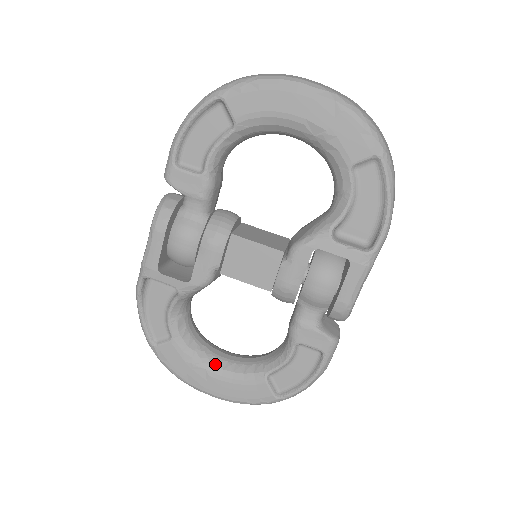
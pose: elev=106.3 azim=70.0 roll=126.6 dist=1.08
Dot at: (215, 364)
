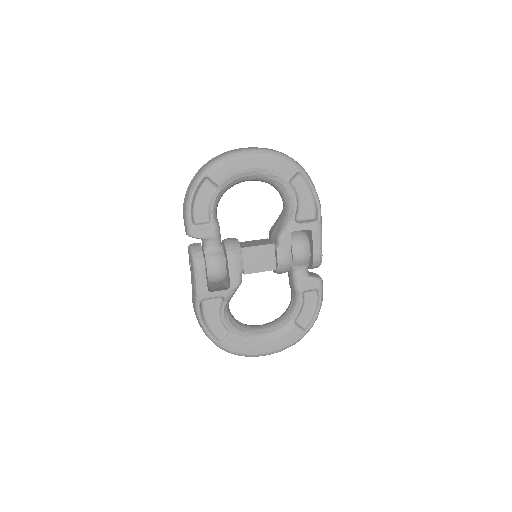
Dot at: (261, 333)
